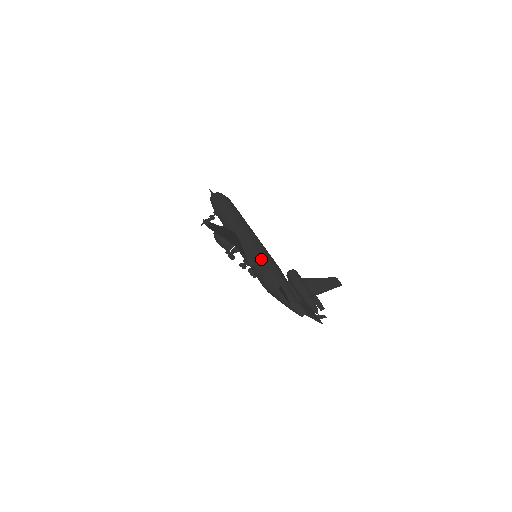
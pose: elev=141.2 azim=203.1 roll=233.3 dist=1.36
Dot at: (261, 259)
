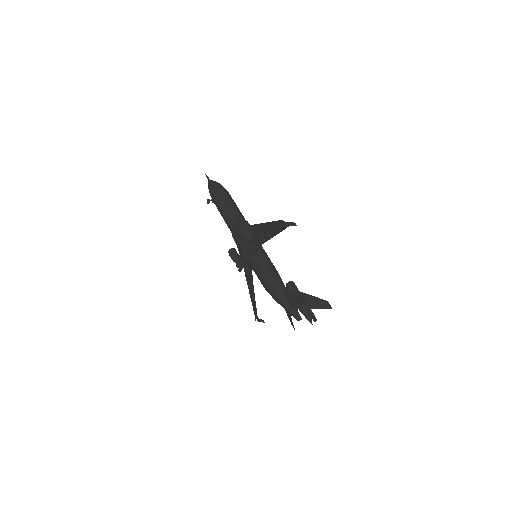
Dot at: (269, 262)
